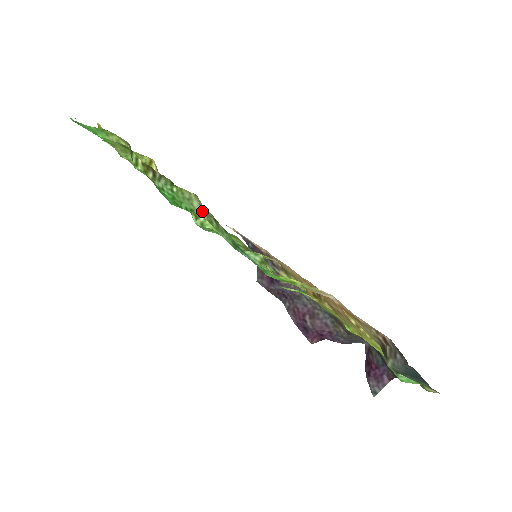
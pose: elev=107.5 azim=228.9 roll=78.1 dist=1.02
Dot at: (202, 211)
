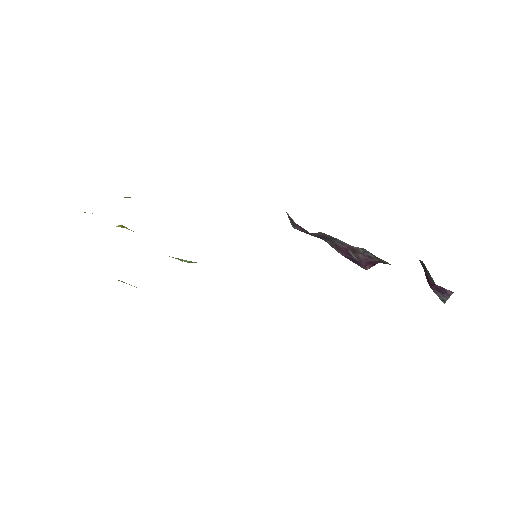
Dot at: occluded
